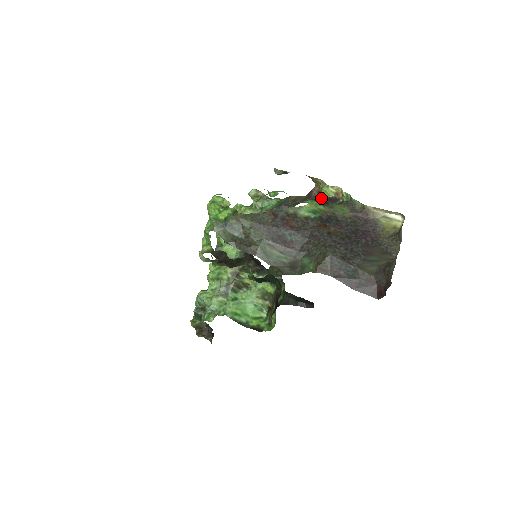
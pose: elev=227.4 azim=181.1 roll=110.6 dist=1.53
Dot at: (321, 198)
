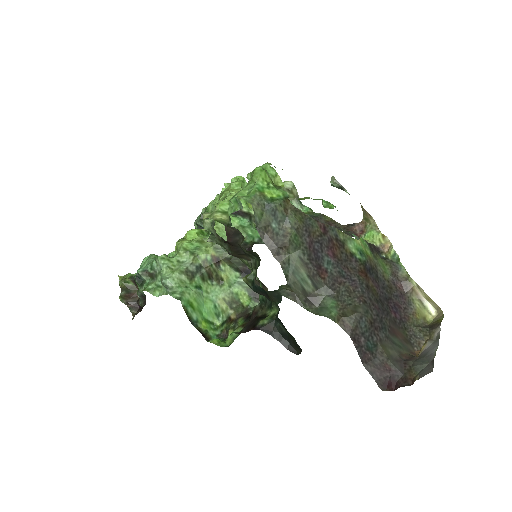
Dot at: occluded
